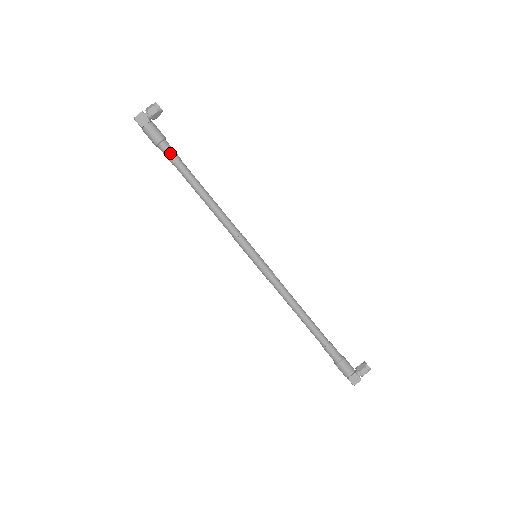
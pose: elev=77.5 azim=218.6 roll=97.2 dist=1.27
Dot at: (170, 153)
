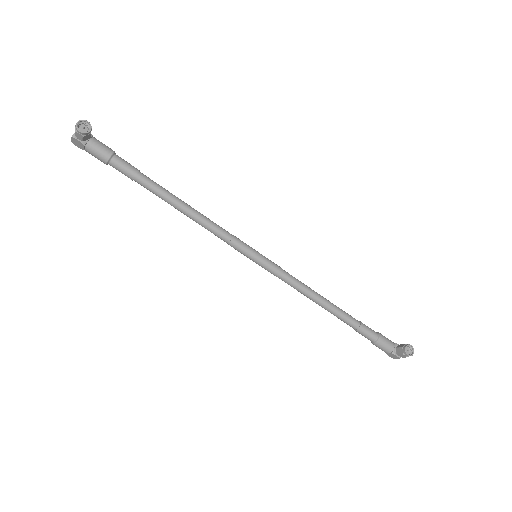
Dot at: (122, 173)
